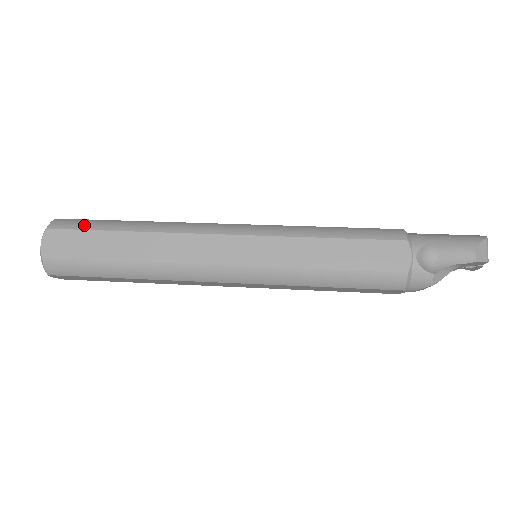
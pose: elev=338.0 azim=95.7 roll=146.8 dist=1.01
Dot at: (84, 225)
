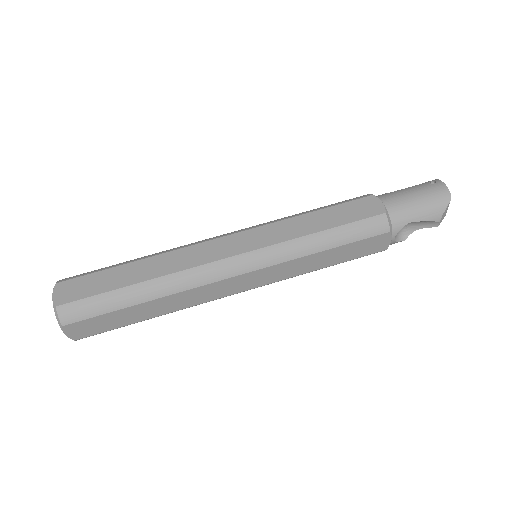
Dot at: (96, 310)
